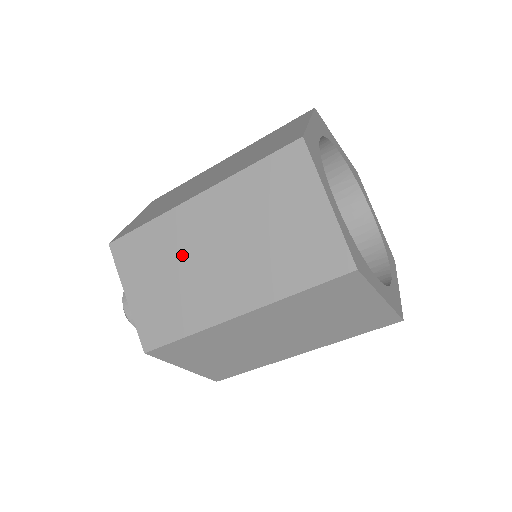
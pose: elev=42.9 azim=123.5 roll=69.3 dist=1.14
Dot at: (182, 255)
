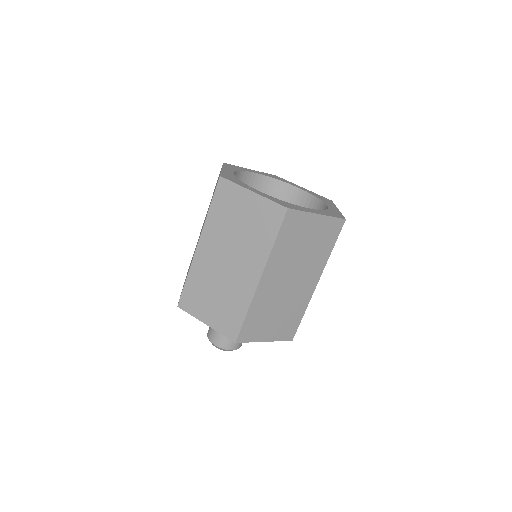
Dot at: occluded
